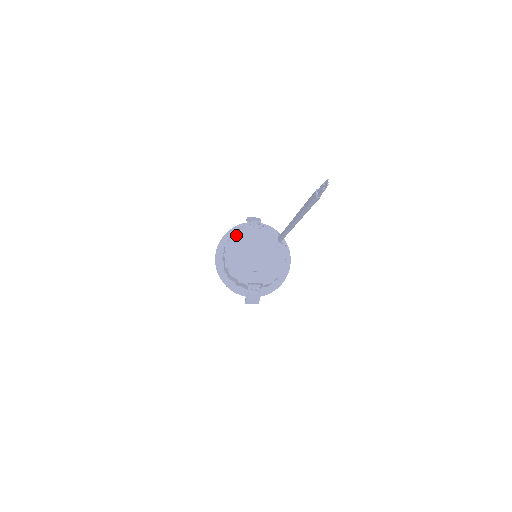
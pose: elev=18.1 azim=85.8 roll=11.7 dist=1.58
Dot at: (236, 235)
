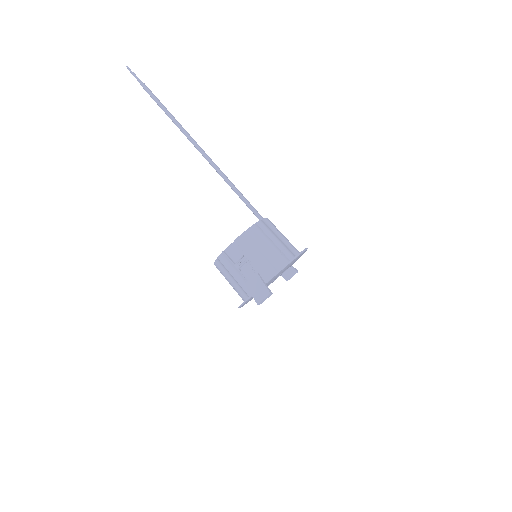
Dot at: occluded
